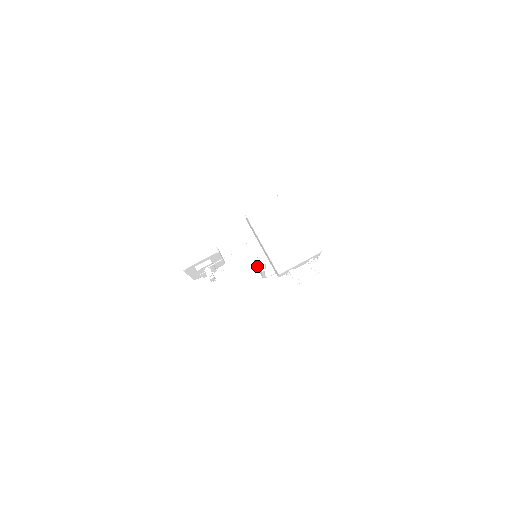
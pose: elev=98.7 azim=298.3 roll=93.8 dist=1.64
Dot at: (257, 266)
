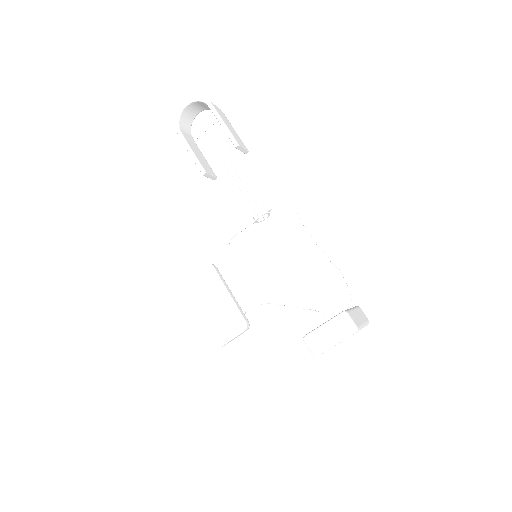
Dot at: occluded
